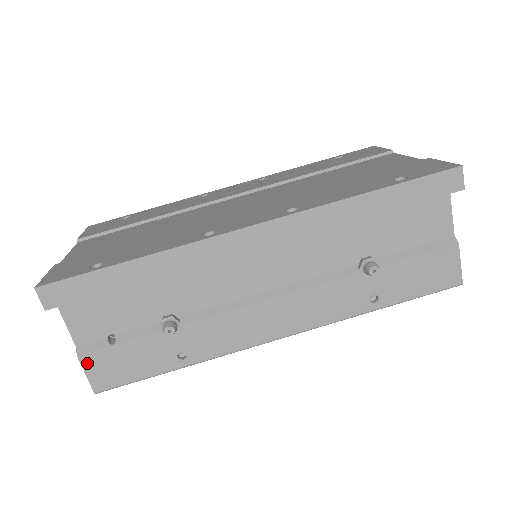
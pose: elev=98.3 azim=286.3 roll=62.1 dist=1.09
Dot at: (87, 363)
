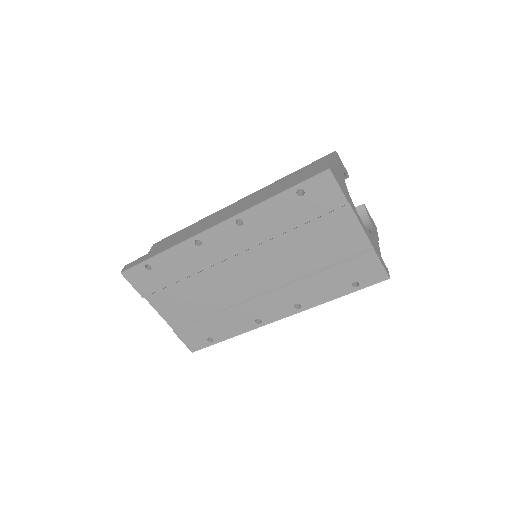
Dot at: occluded
